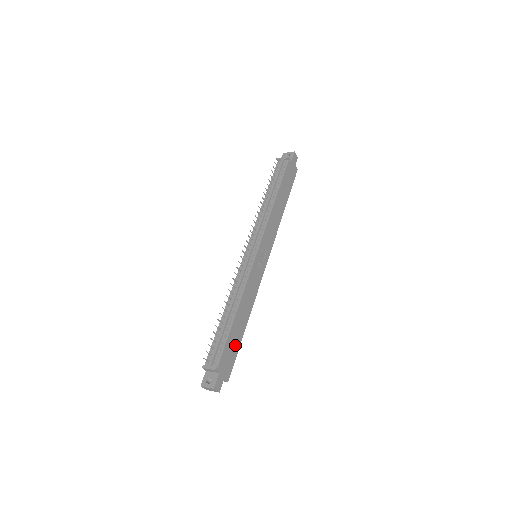
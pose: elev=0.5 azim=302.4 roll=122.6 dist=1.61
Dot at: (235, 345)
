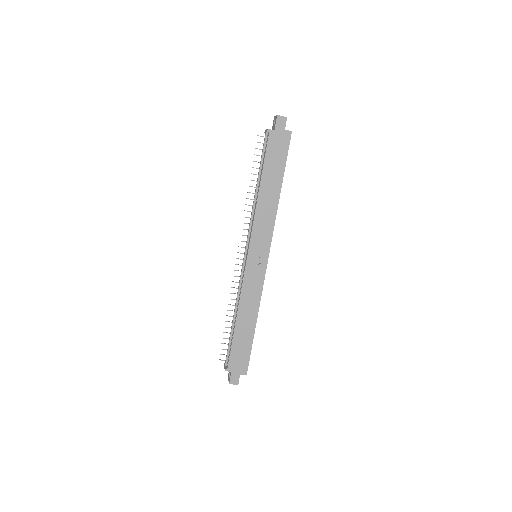
Dot at: (245, 346)
